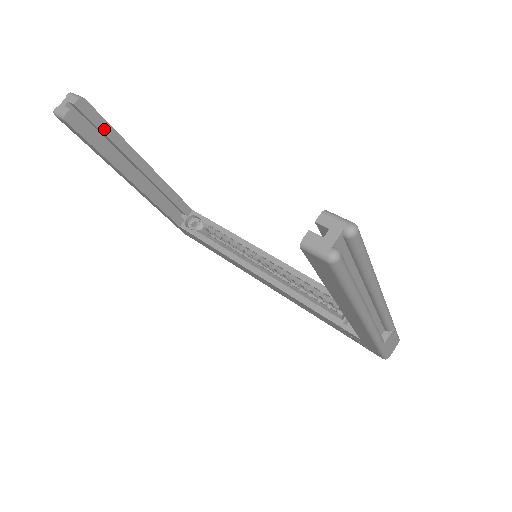
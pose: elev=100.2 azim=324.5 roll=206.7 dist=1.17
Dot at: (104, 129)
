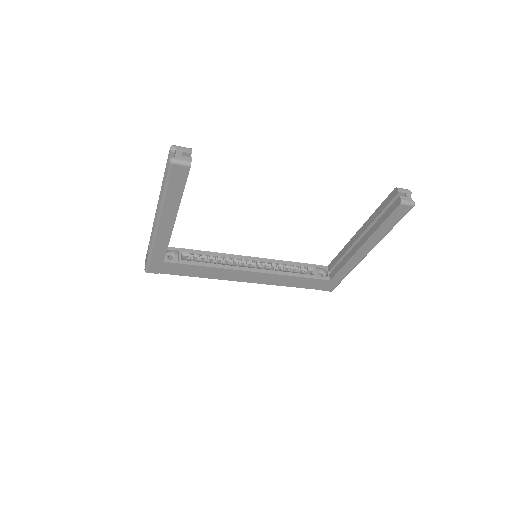
Dot at: occluded
